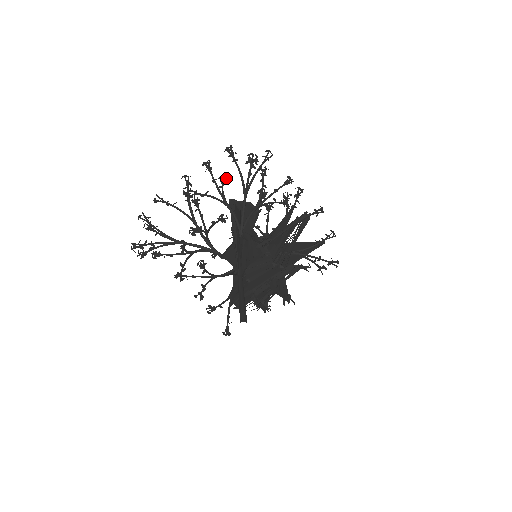
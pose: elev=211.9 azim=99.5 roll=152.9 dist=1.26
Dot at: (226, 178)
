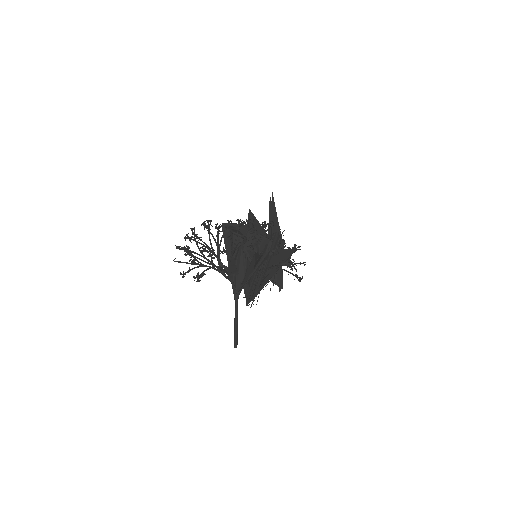
Dot at: (210, 221)
